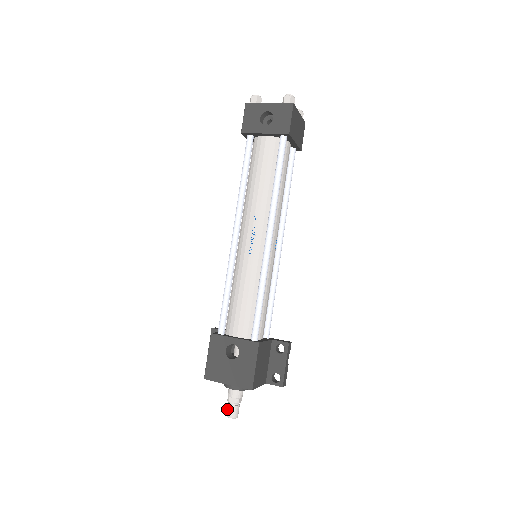
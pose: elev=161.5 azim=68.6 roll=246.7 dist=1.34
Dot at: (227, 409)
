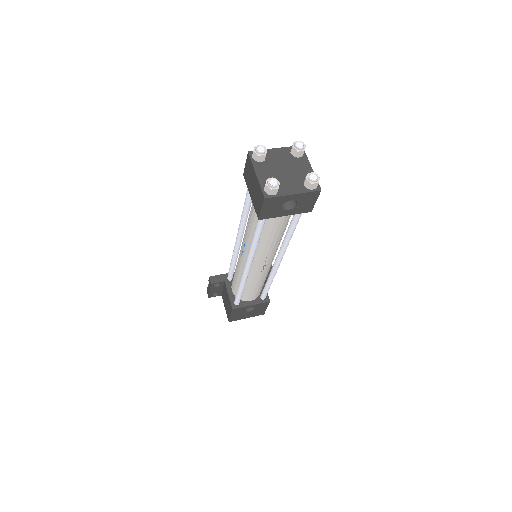
Dot at: occluded
